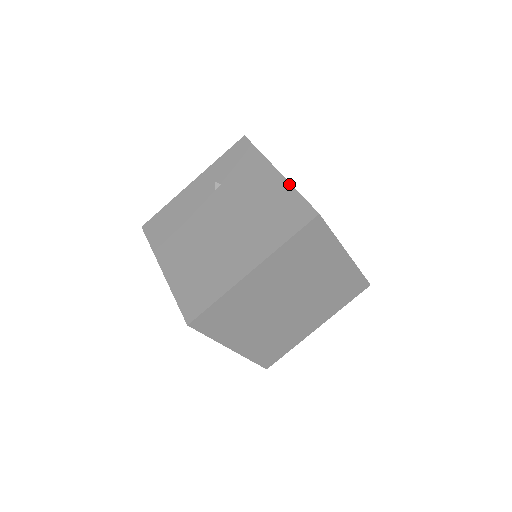
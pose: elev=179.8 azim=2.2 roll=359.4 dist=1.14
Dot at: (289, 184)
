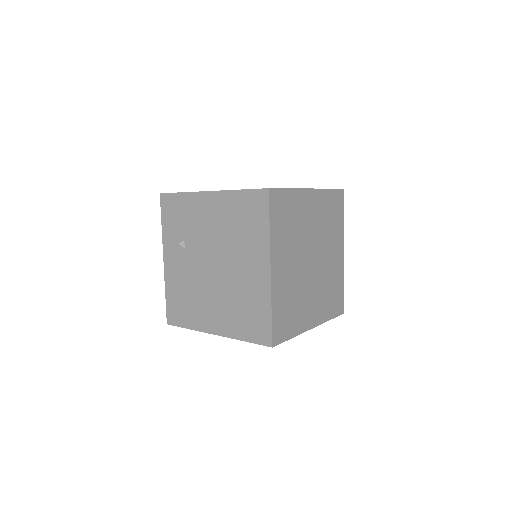
Dot at: (227, 192)
